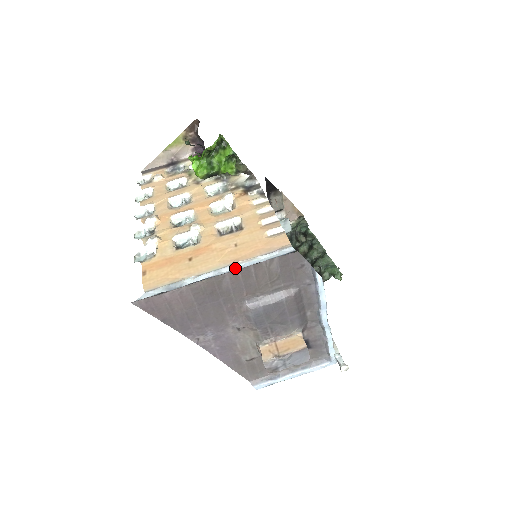
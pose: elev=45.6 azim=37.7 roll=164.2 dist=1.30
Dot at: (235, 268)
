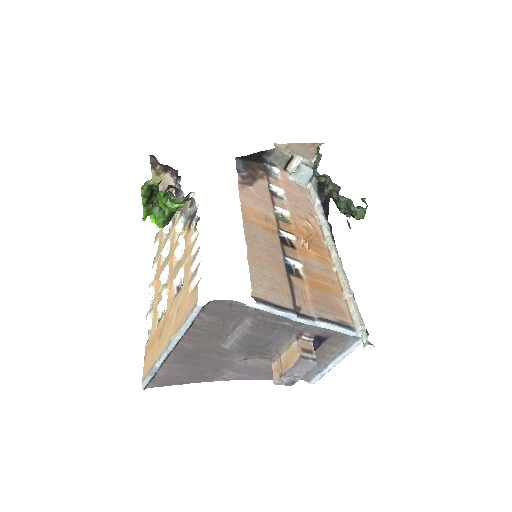
Dot at: (176, 341)
